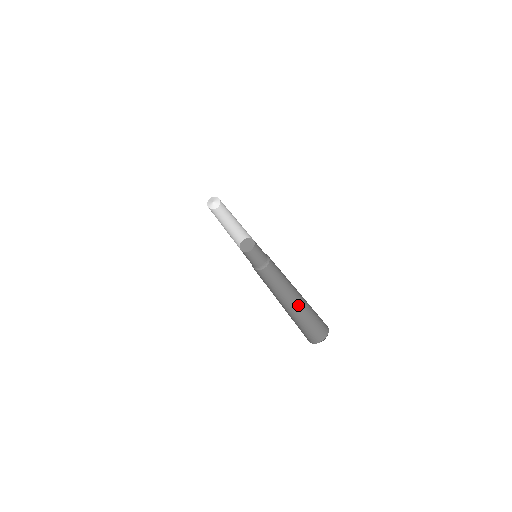
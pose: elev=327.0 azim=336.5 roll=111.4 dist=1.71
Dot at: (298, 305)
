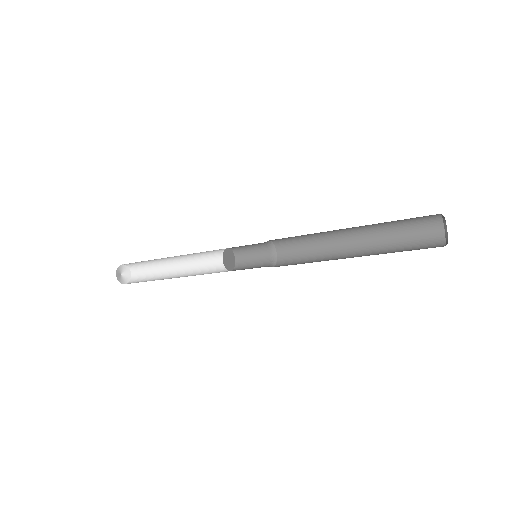
Dot at: (368, 252)
